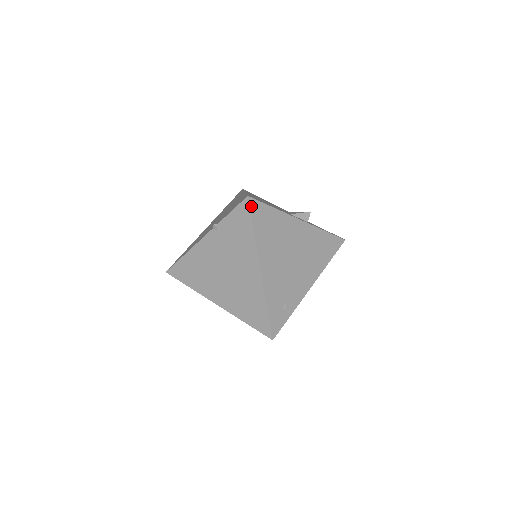
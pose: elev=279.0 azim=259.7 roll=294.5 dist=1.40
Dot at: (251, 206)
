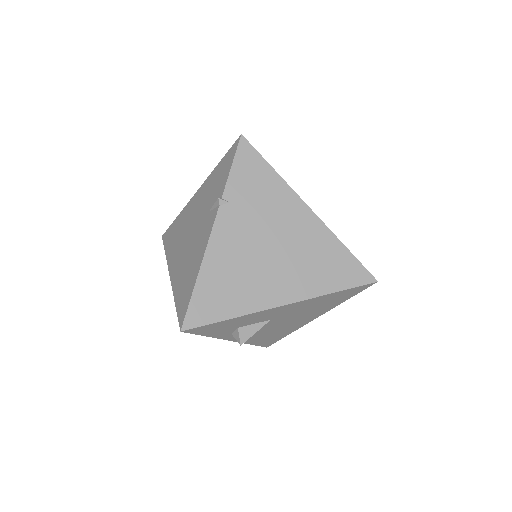
Dot at: (251, 145)
